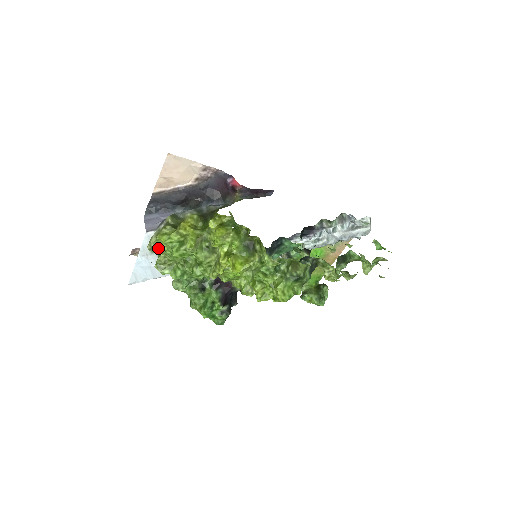
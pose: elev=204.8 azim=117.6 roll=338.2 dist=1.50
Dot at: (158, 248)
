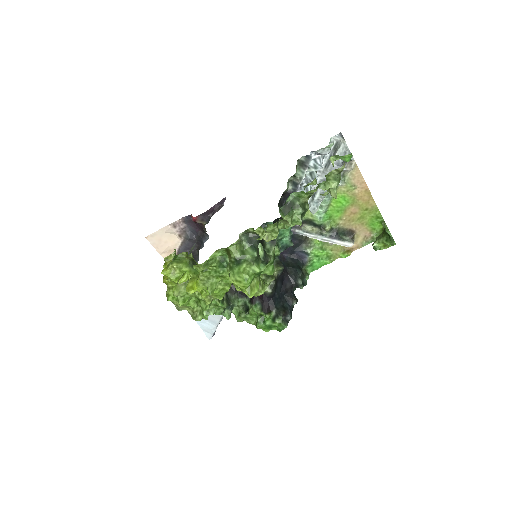
Dot at: (178, 306)
